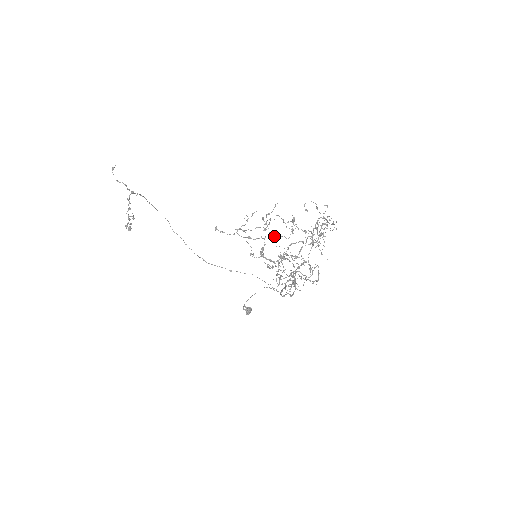
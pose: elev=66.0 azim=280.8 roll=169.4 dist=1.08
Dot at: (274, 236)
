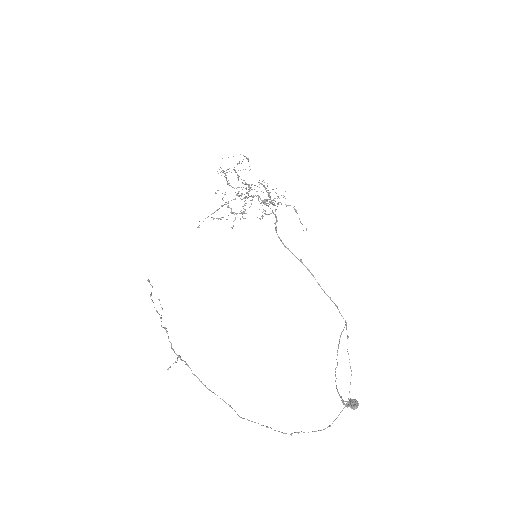
Dot at: occluded
